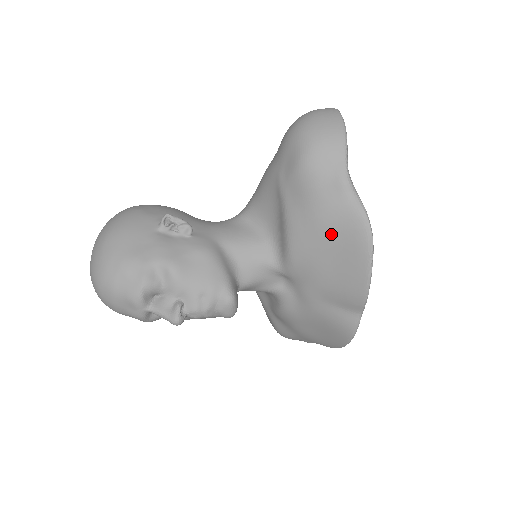
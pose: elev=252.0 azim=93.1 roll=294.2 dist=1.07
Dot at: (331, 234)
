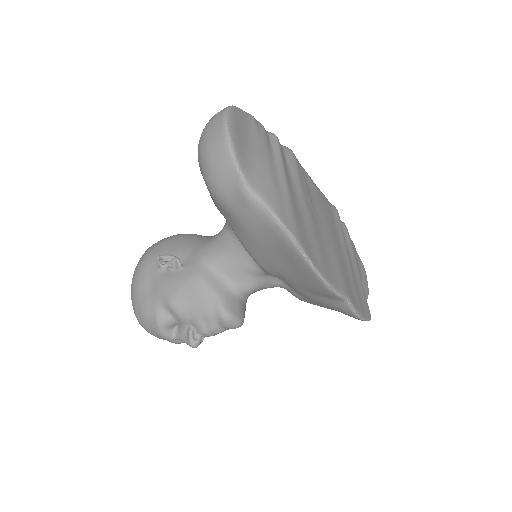
Dot at: (266, 244)
